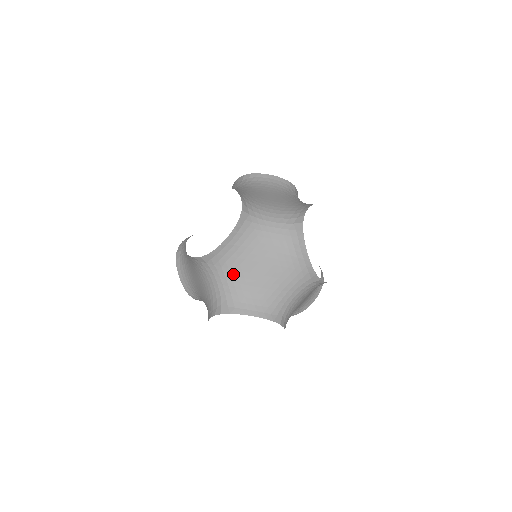
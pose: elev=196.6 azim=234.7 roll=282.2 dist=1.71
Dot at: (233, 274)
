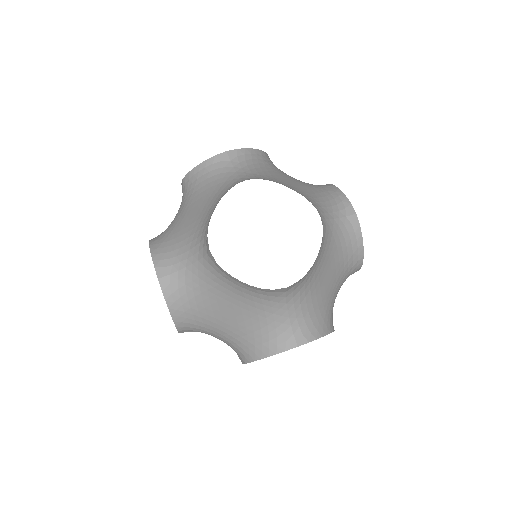
Dot at: (214, 330)
